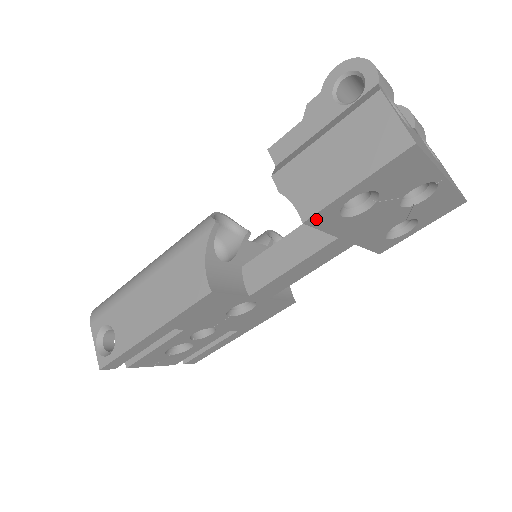
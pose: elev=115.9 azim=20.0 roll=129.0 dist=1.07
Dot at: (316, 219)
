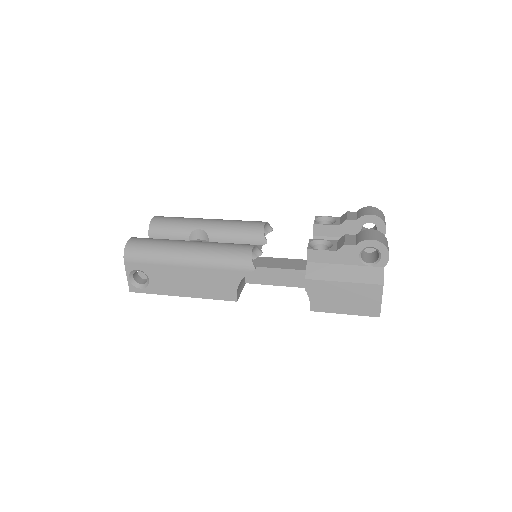
Dot at: occluded
